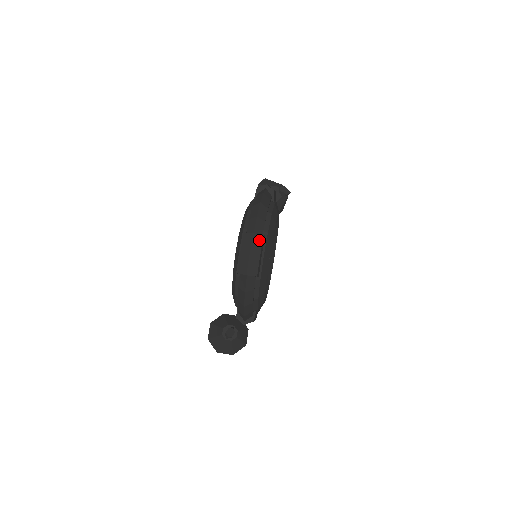
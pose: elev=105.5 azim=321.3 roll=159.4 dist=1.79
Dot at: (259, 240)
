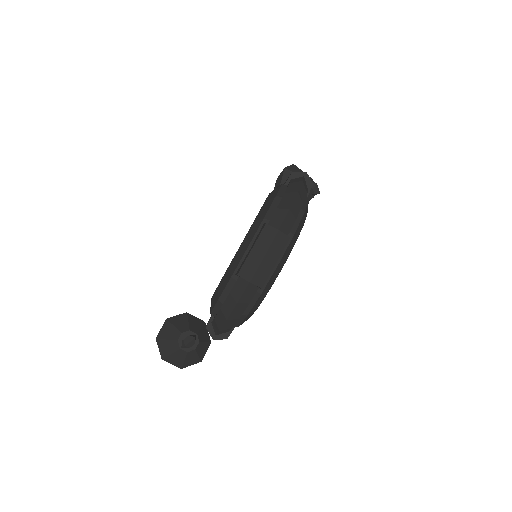
Dot at: (283, 241)
